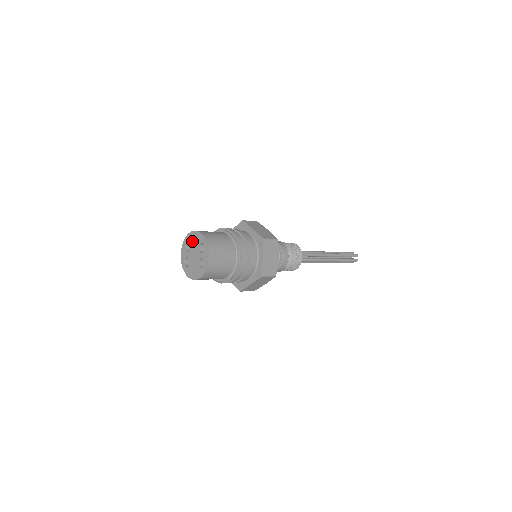
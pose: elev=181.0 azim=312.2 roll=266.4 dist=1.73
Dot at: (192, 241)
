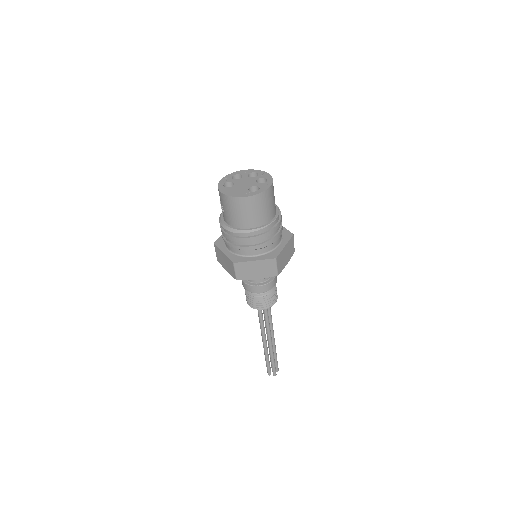
Dot at: (248, 175)
